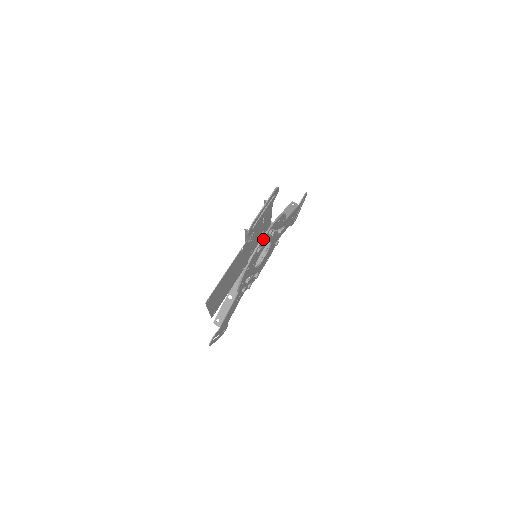
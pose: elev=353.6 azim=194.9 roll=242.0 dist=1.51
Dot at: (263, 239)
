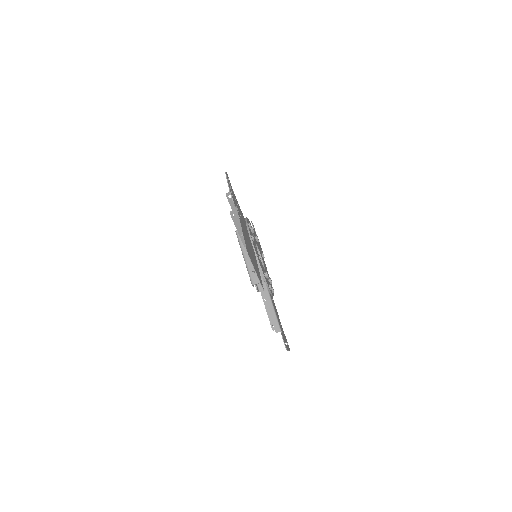
Dot at: (249, 230)
